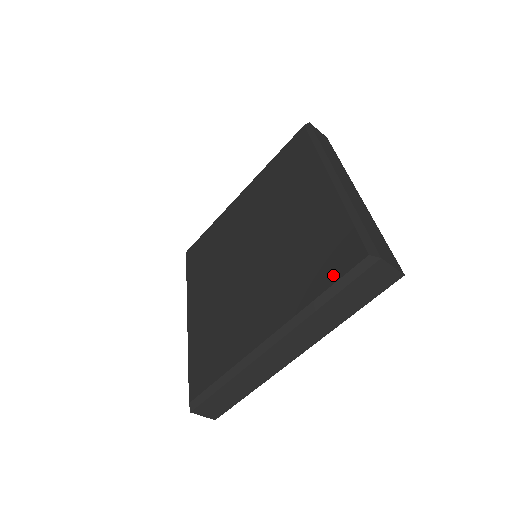
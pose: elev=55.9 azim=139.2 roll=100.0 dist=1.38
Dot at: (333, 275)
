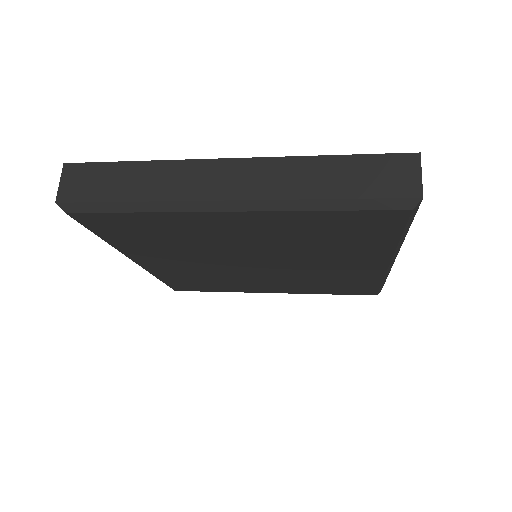
Dot at: (345, 294)
